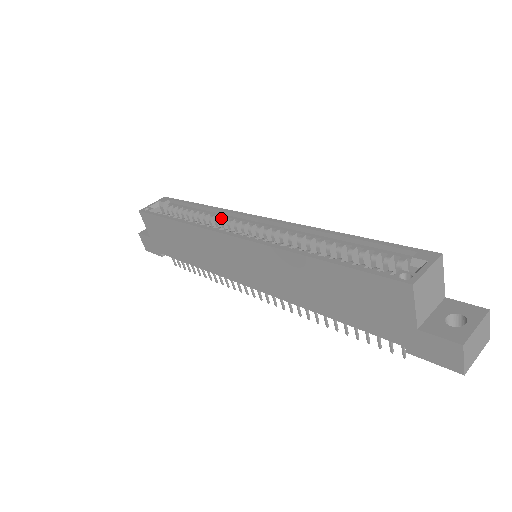
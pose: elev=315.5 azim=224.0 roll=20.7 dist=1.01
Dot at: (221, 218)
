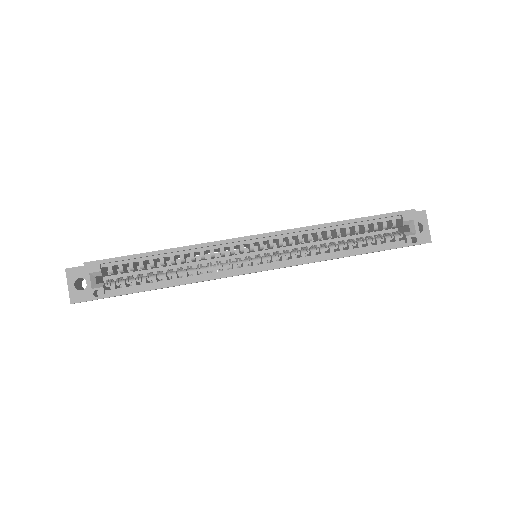
Dot at: occluded
